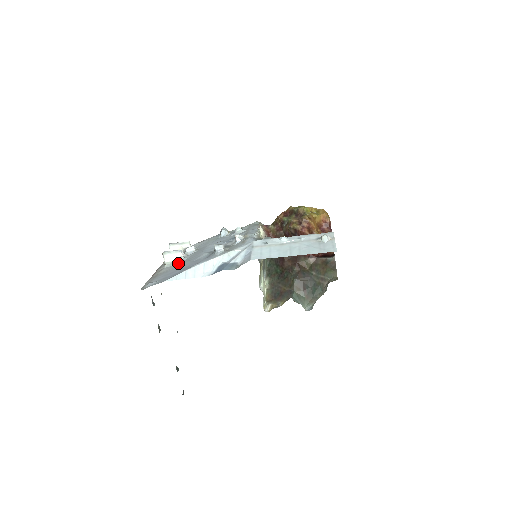
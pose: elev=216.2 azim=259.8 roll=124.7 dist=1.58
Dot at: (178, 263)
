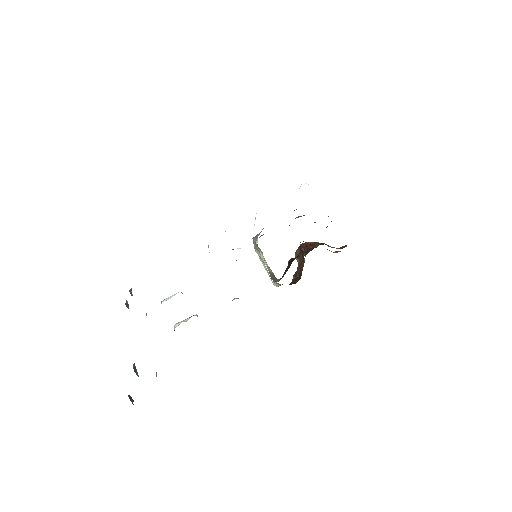
Dot at: occluded
